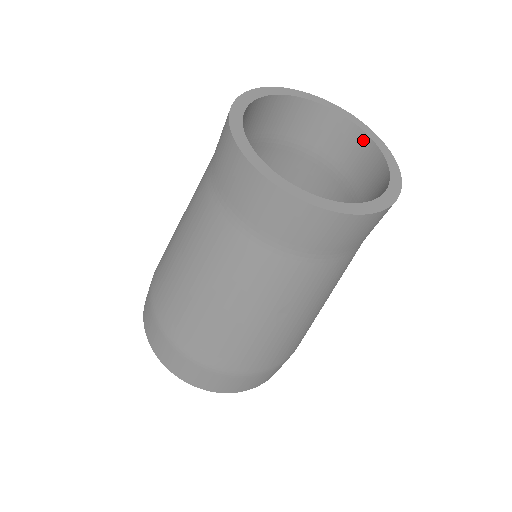
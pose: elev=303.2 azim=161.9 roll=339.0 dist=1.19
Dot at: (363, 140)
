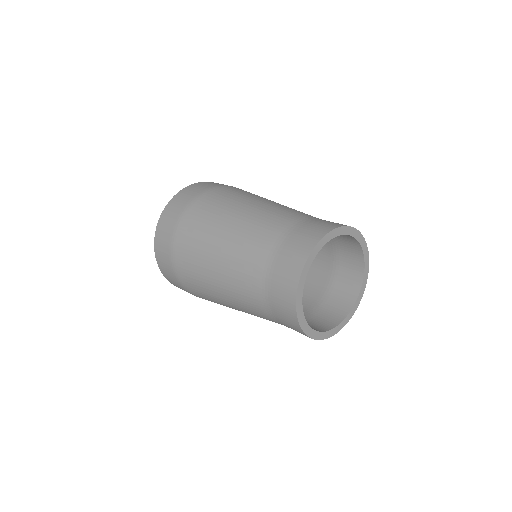
Dot at: (359, 277)
